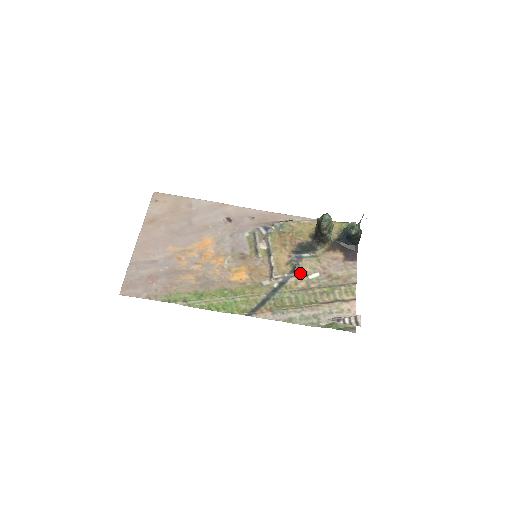
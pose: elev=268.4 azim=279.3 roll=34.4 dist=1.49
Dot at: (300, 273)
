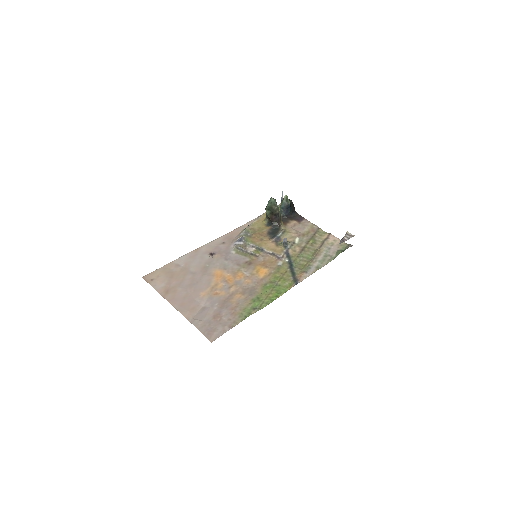
Dot at: (290, 244)
